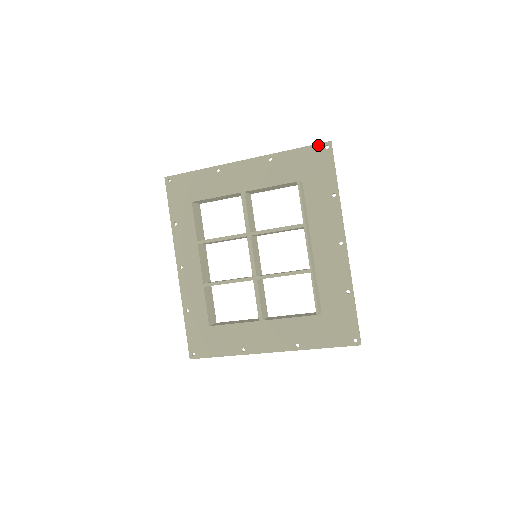
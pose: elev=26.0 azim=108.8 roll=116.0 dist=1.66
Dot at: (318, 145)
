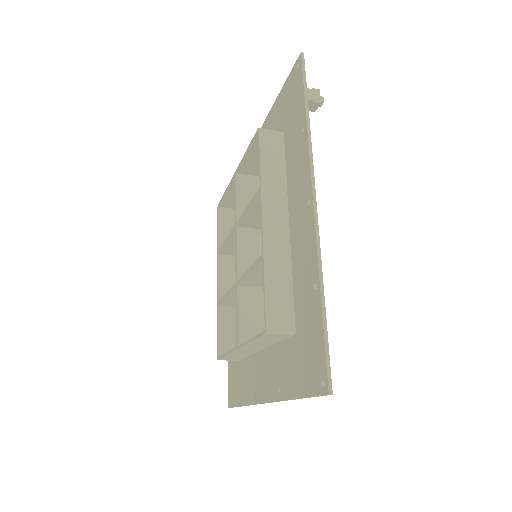
Dot at: (293, 69)
